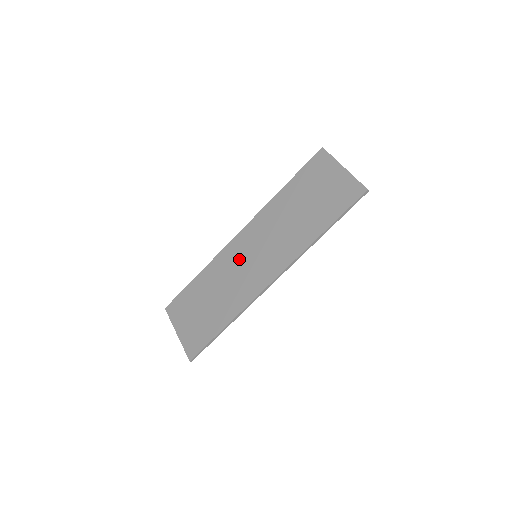
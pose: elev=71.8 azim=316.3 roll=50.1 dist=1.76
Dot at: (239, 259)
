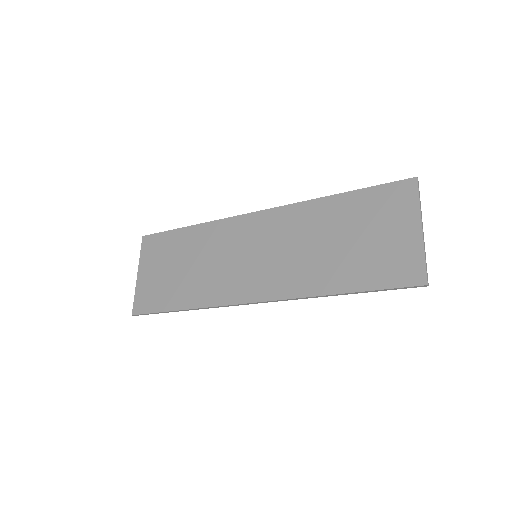
Dot at: (237, 245)
